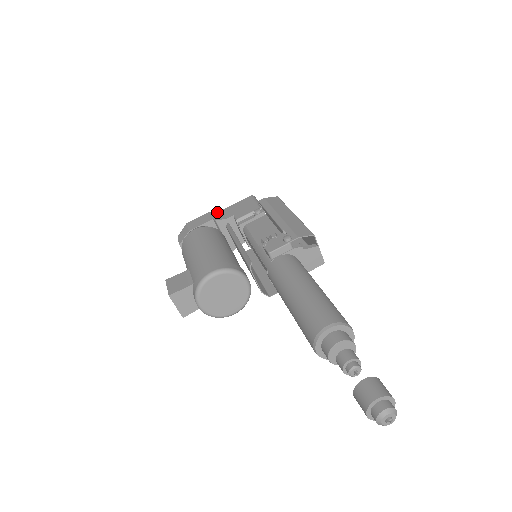
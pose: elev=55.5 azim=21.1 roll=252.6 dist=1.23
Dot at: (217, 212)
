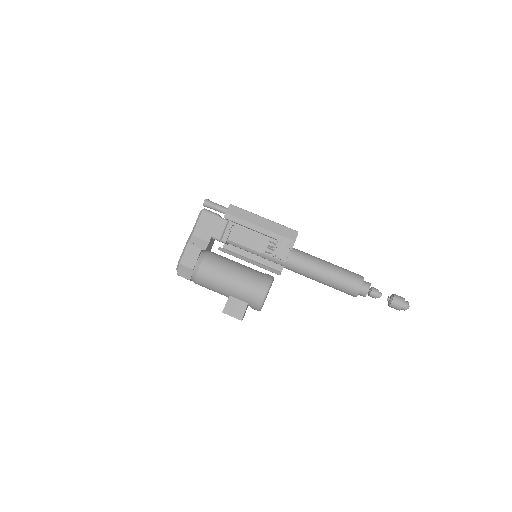
Dot at: (193, 240)
